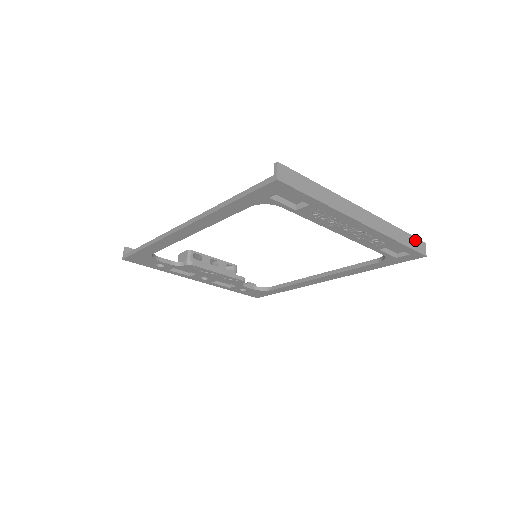
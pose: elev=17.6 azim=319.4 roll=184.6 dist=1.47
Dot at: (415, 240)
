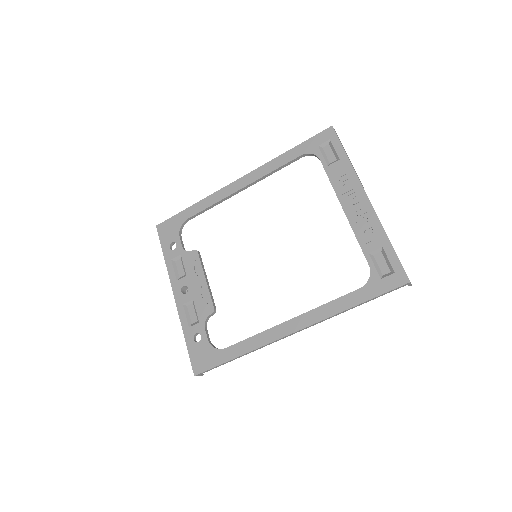
Dot at: occluded
